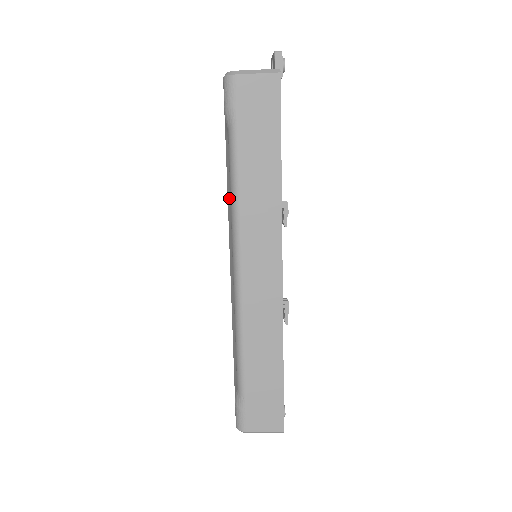
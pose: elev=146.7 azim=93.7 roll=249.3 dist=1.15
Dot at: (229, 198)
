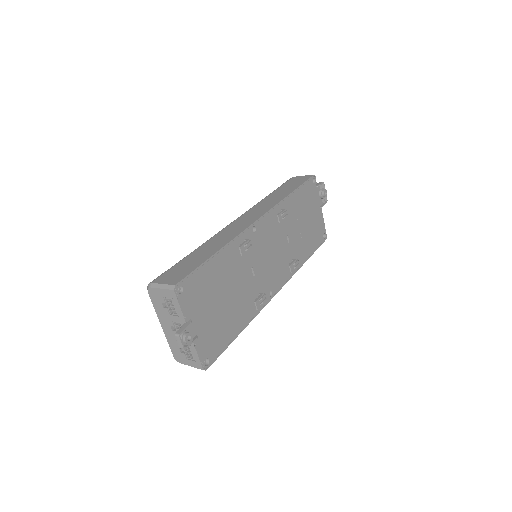
Dot at: occluded
